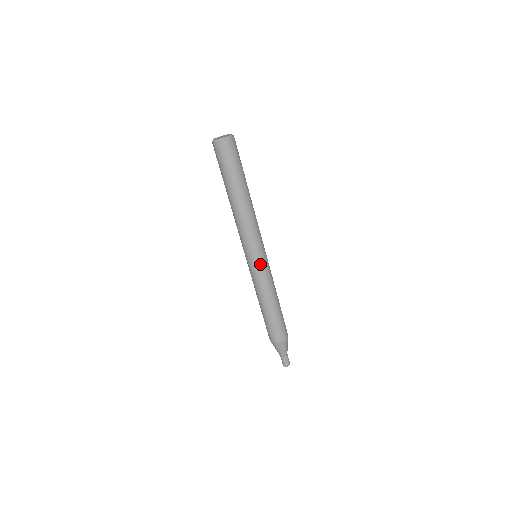
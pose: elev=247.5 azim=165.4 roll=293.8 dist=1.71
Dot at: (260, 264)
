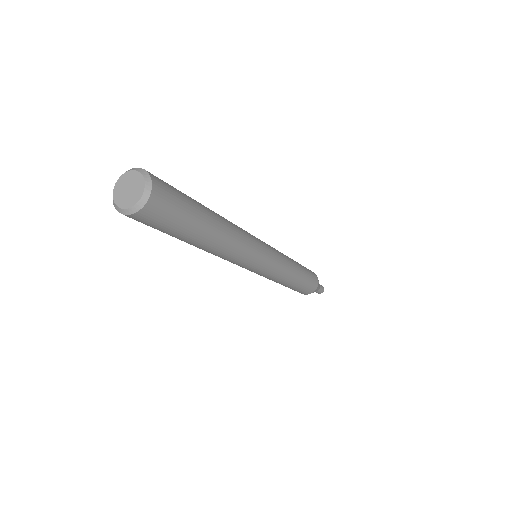
Dot at: (264, 272)
